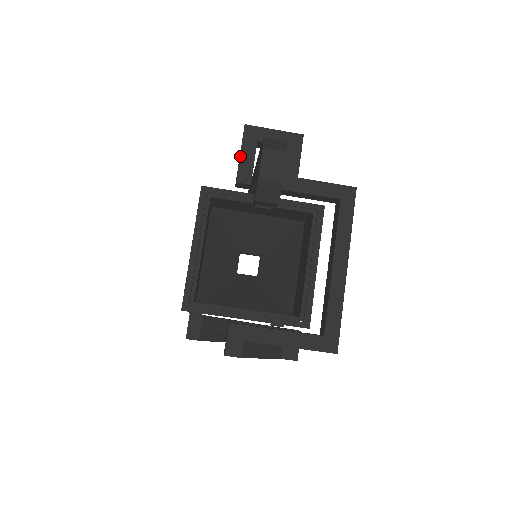
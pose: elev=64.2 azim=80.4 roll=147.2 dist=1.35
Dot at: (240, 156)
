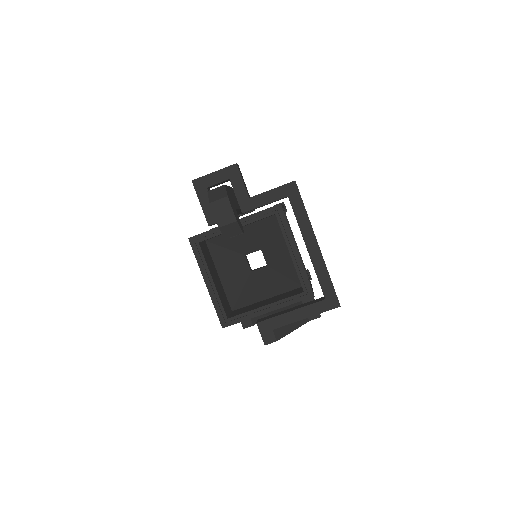
Dot at: (201, 206)
